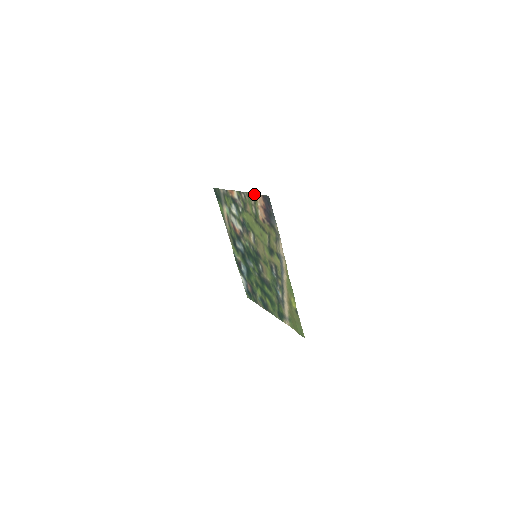
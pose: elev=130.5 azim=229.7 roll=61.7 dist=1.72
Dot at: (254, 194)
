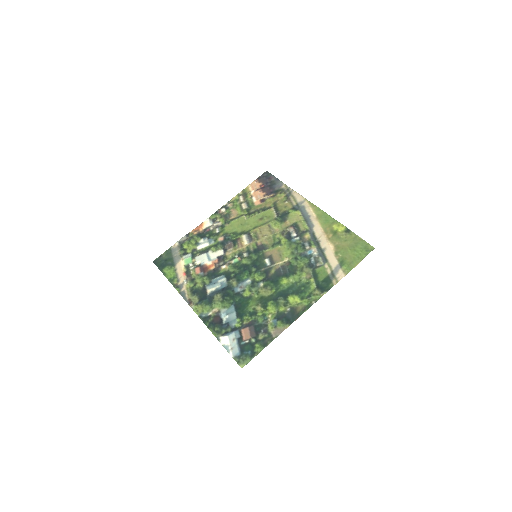
Dot at: (243, 190)
